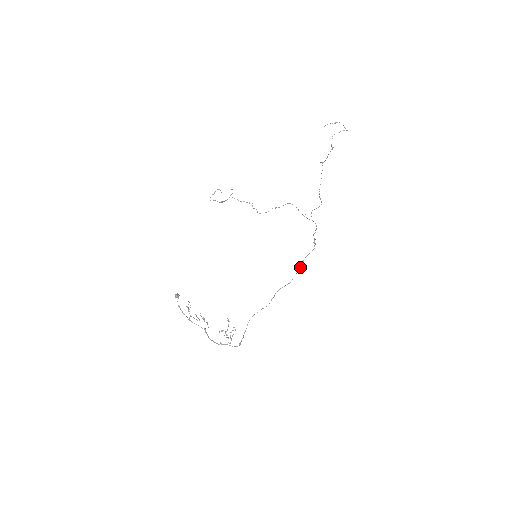
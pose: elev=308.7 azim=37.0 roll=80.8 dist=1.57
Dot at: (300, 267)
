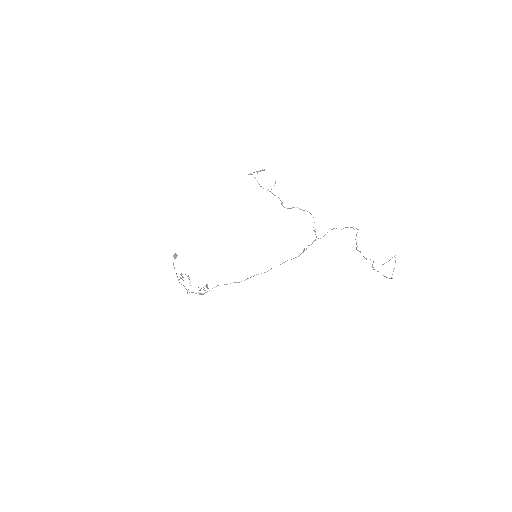
Dot at: occluded
